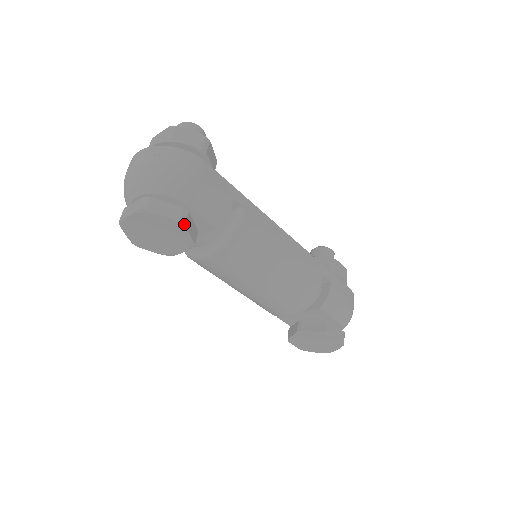
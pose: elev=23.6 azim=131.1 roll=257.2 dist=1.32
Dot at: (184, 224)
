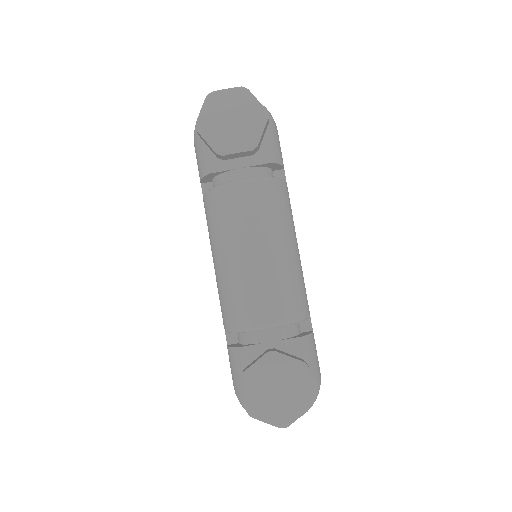
Dot at: occluded
